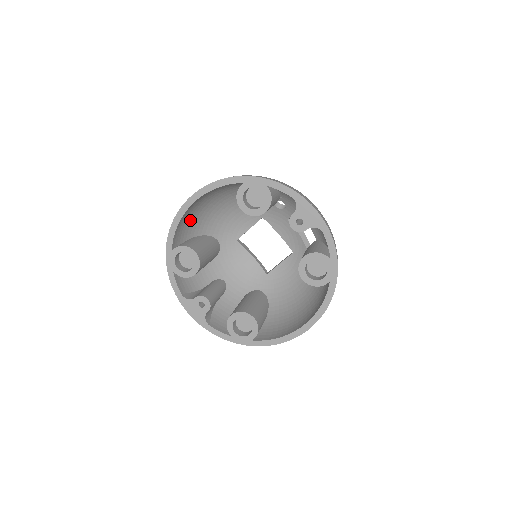
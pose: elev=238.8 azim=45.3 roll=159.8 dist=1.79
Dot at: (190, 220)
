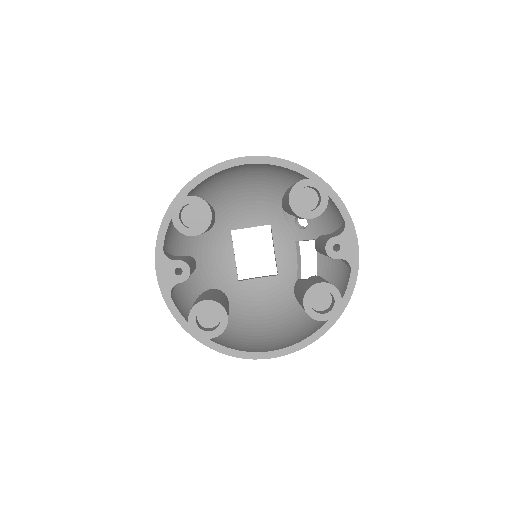
Dot at: (217, 179)
